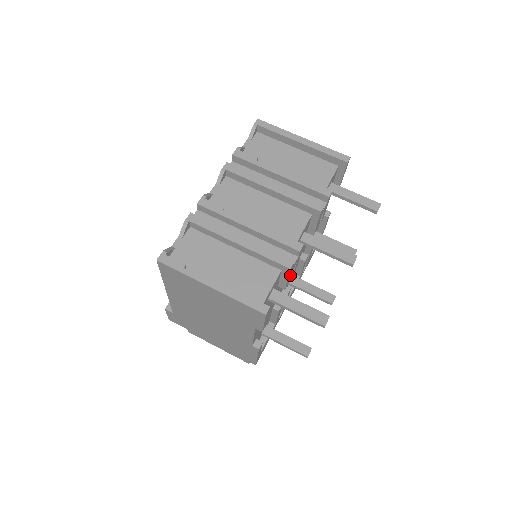
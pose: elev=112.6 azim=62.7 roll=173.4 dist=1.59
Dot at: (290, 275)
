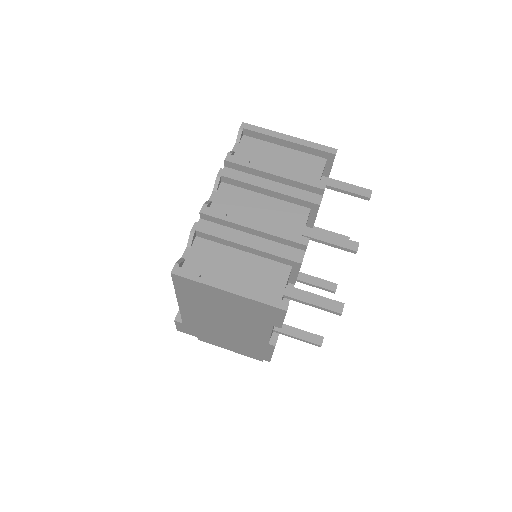
Dot at: occluded
